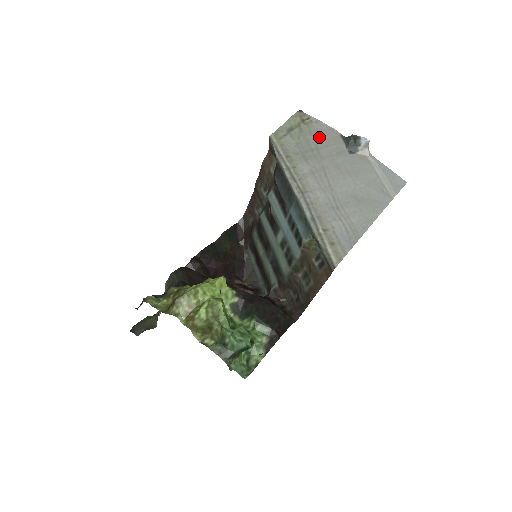
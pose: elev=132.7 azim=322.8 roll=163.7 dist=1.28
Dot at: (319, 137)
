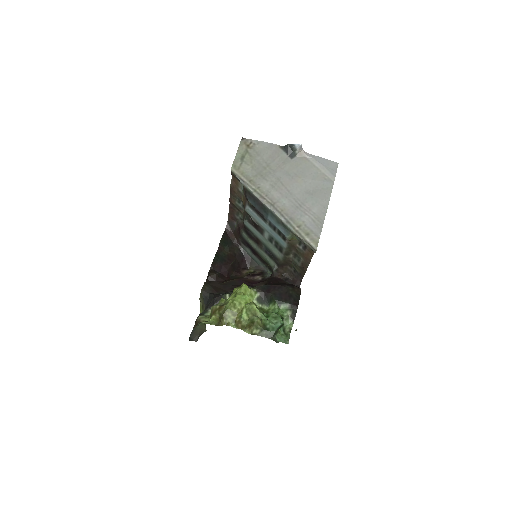
Dot at: (265, 155)
